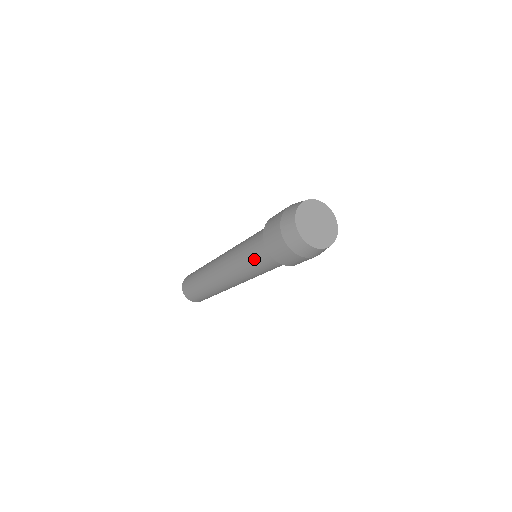
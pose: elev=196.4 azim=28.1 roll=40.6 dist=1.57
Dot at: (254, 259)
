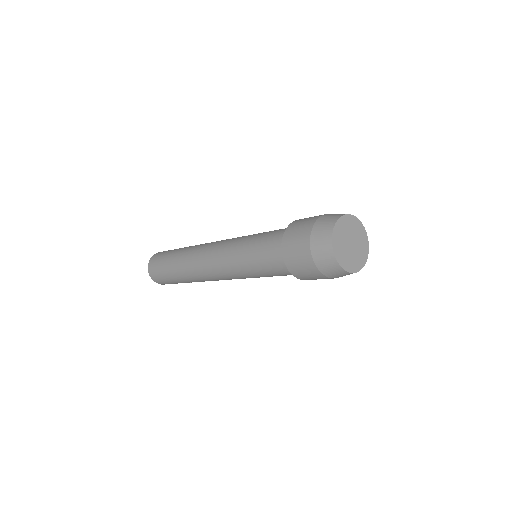
Dot at: (259, 244)
